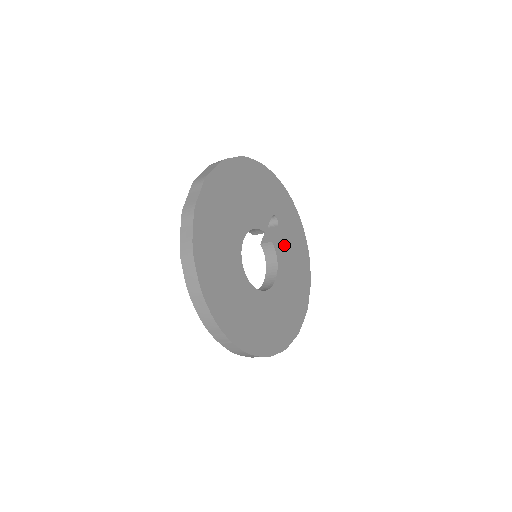
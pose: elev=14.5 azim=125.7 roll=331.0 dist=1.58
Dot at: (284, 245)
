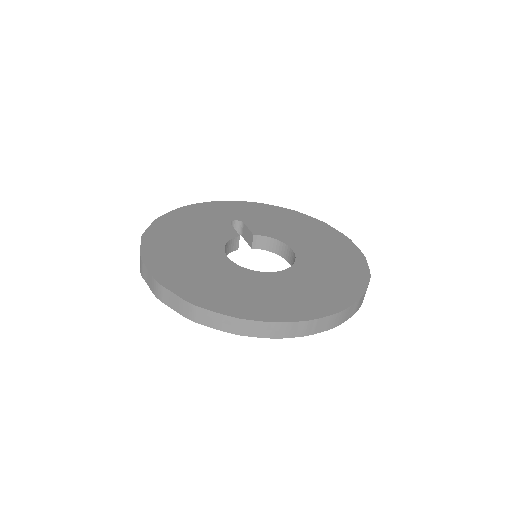
Dot at: (267, 227)
